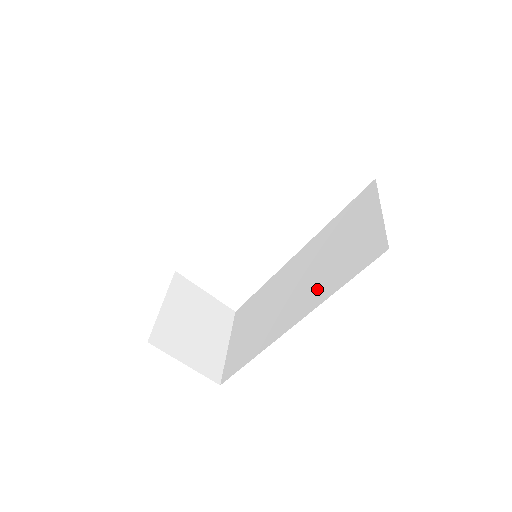
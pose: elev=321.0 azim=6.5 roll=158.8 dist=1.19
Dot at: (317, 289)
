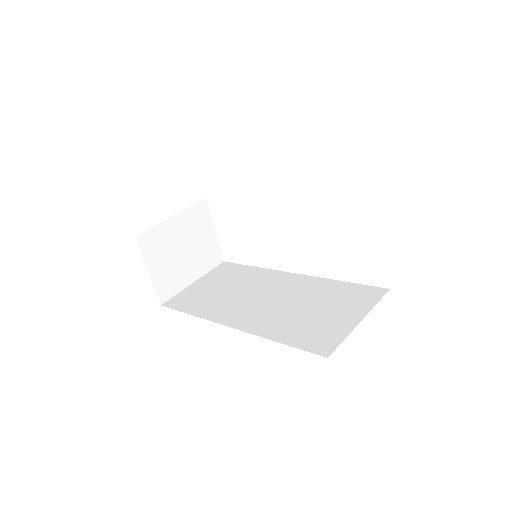
Dot at: (270, 321)
